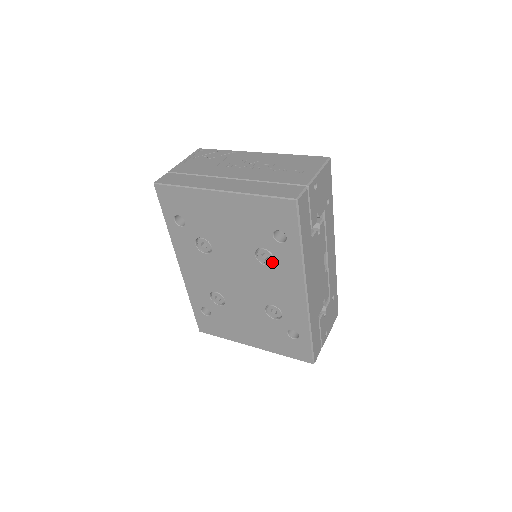
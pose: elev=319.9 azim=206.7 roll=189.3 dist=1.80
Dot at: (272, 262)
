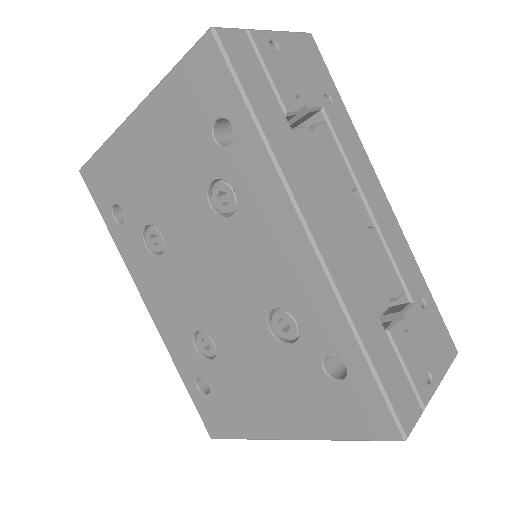
Dot at: (238, 205)
